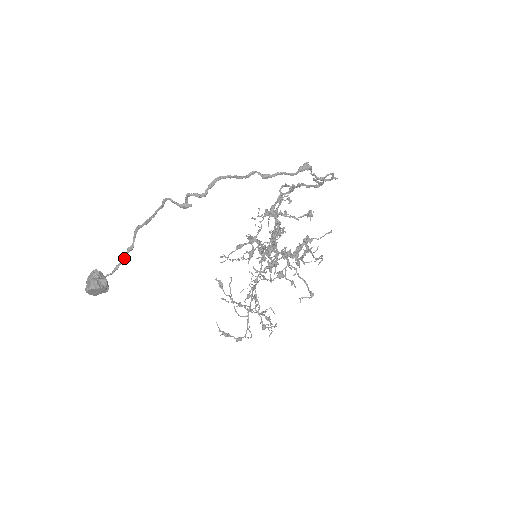
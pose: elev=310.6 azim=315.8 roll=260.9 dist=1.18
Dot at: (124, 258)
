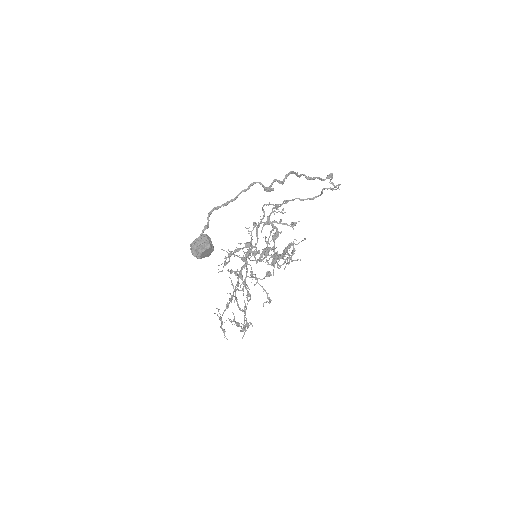
Dot at: (200, 235)
